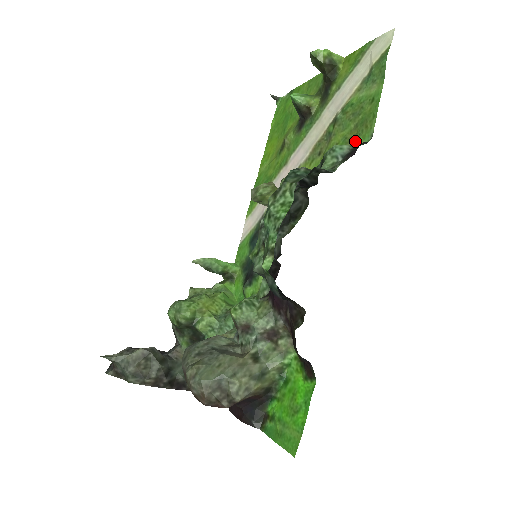
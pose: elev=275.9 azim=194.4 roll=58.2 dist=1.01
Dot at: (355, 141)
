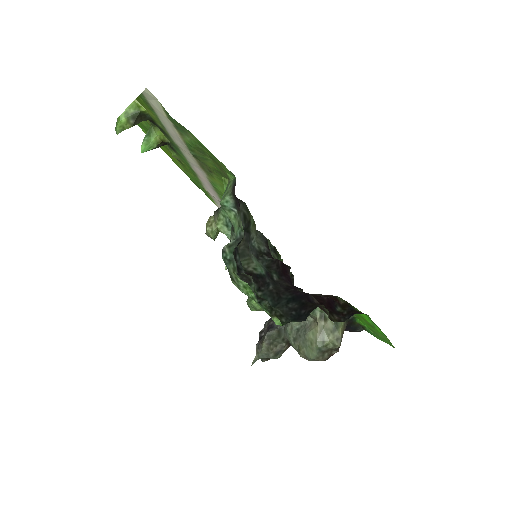
Dot at: (225, 174)
